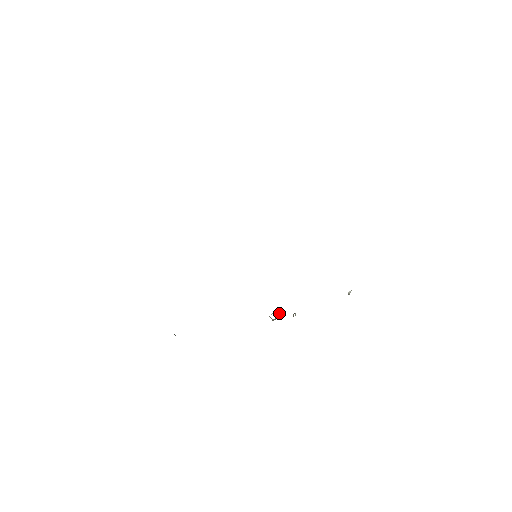
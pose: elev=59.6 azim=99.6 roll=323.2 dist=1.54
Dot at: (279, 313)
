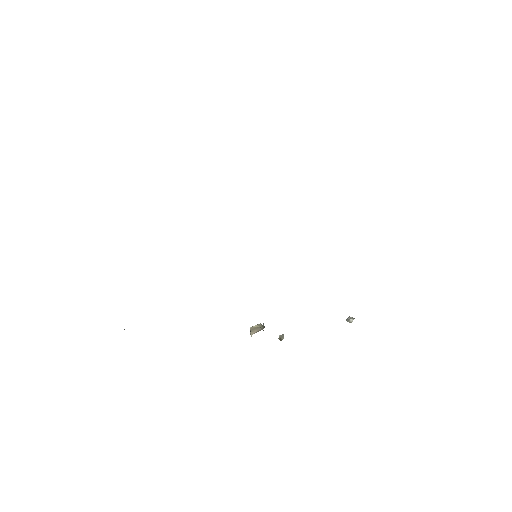
Dot at: (263, 330)
